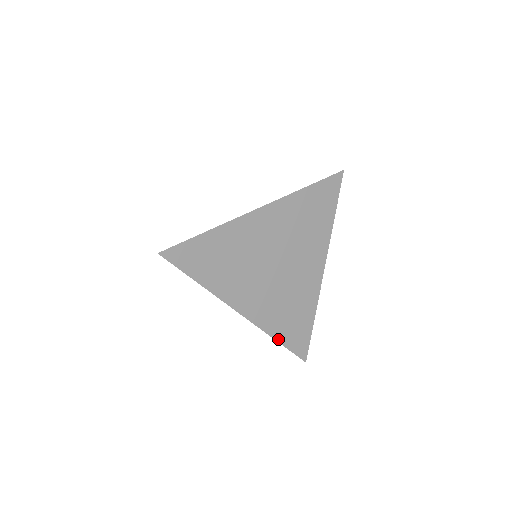
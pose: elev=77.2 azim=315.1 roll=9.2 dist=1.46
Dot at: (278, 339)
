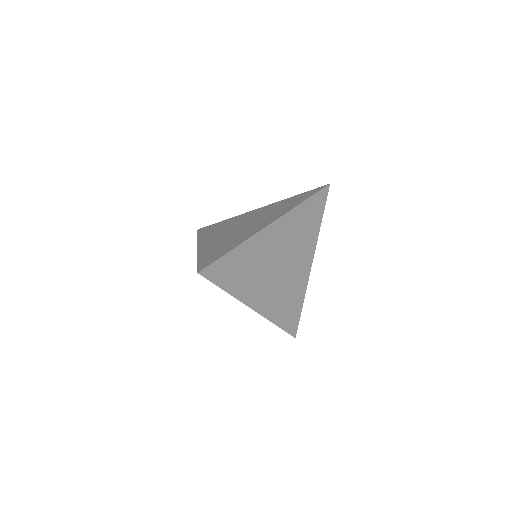
Dot at: (278, 324)
